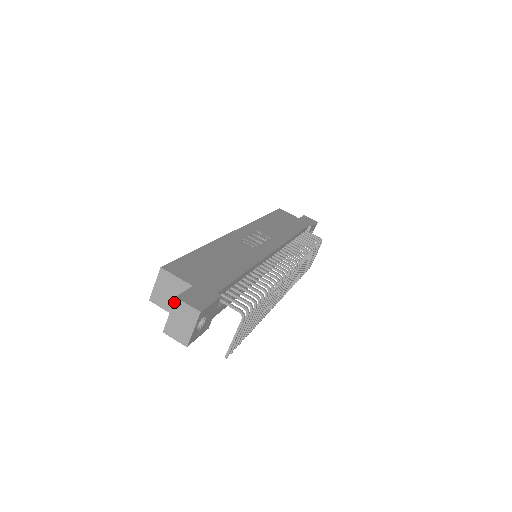
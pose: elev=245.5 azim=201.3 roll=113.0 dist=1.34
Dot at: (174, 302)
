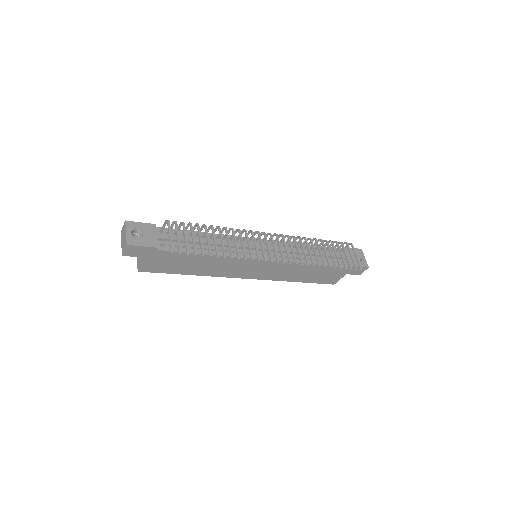
Dot at: (121, 235)
